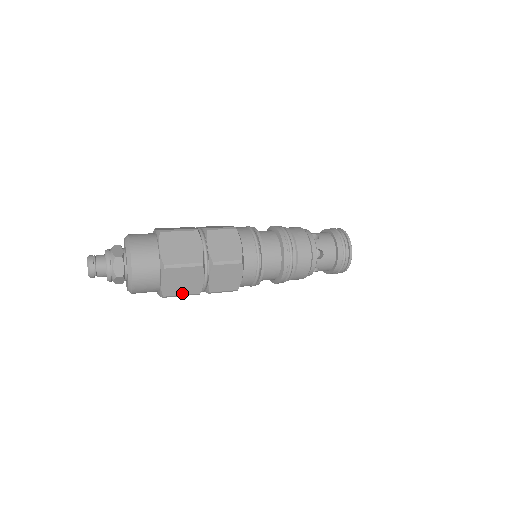
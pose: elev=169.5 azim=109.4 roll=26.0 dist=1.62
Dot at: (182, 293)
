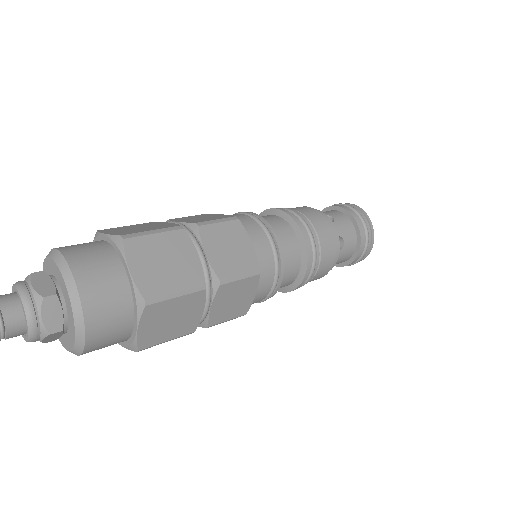
Dot at: (168, 338)
